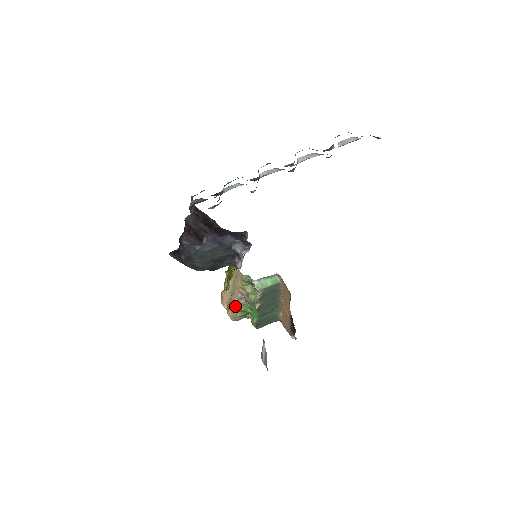
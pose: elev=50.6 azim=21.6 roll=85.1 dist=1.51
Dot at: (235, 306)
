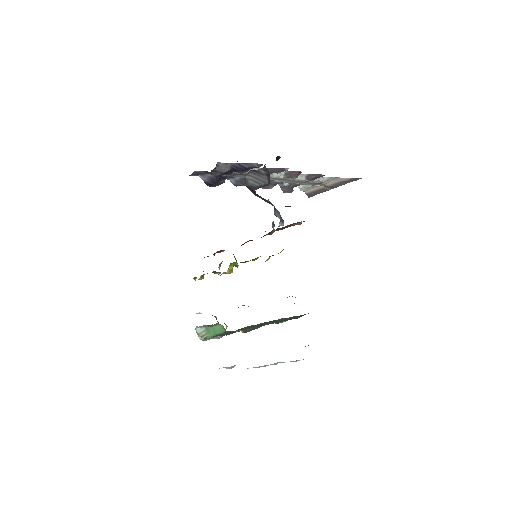
Dot at: occluded
